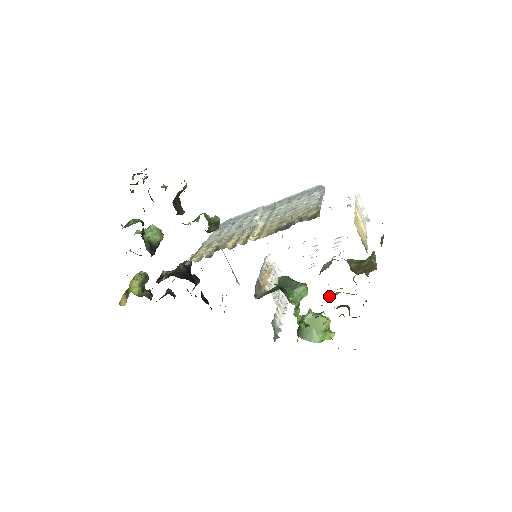
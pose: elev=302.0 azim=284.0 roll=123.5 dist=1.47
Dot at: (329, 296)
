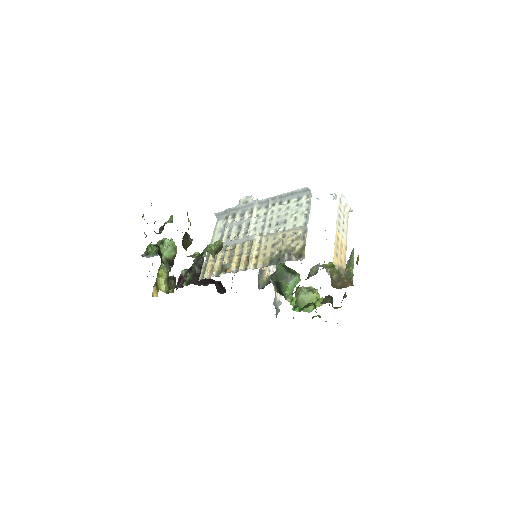
Dot at: (316, 297)
